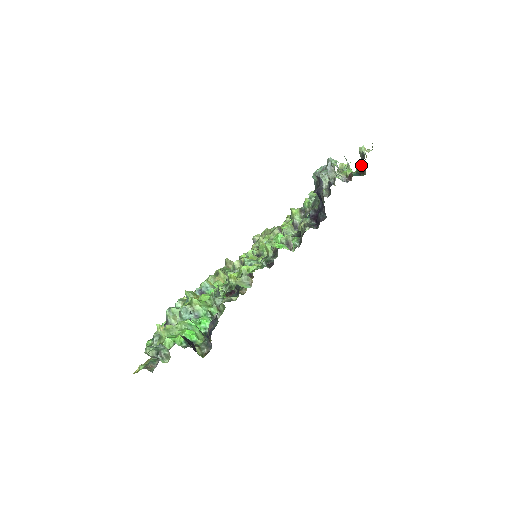
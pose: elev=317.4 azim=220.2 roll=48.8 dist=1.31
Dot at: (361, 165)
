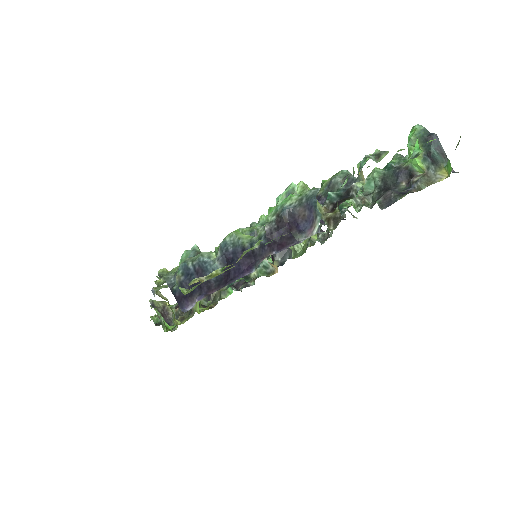
Dot at: occluded
